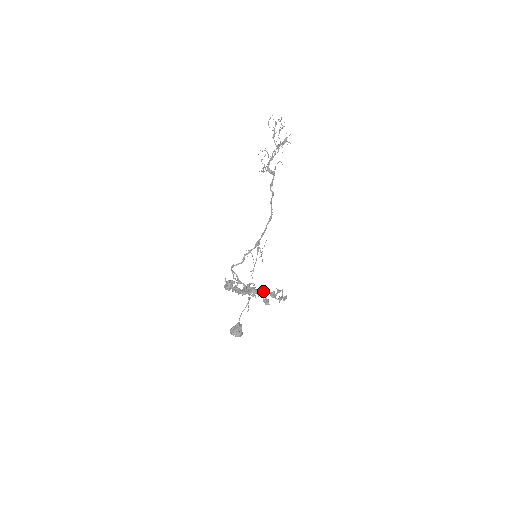
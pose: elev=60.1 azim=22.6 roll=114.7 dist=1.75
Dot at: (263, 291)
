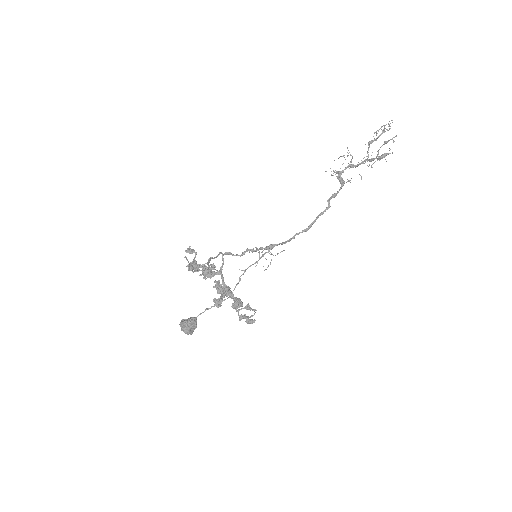
Dot at: (228, 293)
